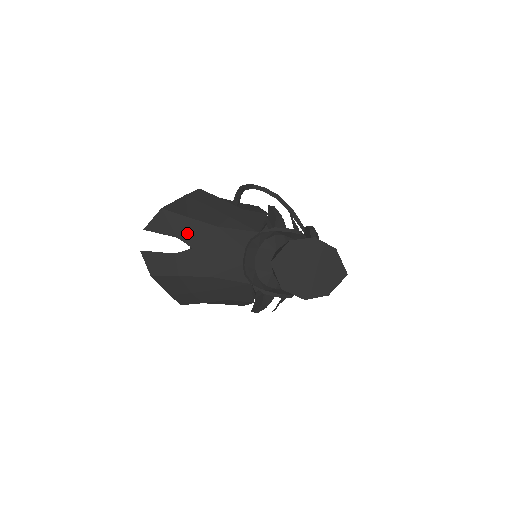
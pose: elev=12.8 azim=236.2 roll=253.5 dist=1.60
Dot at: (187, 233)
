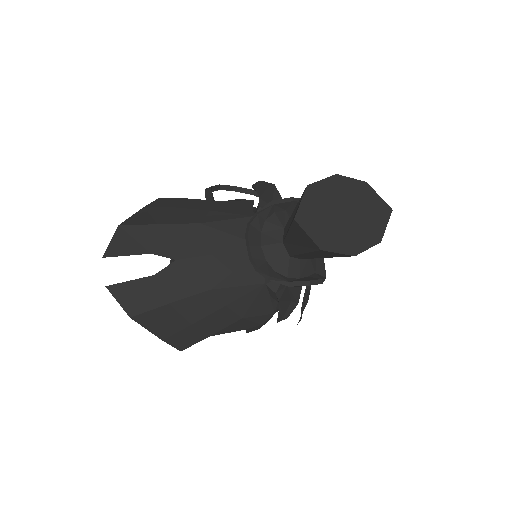
Dot at: (163, 244)
